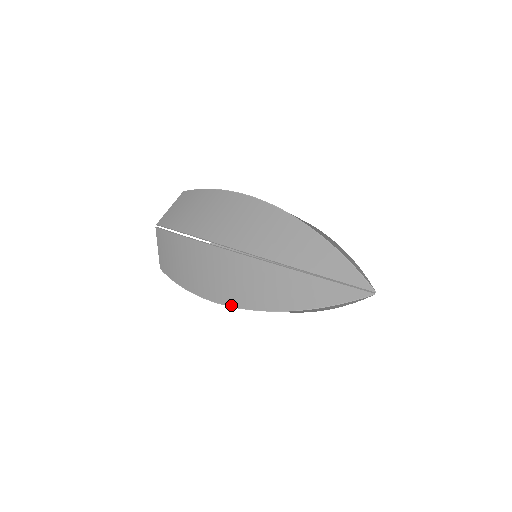
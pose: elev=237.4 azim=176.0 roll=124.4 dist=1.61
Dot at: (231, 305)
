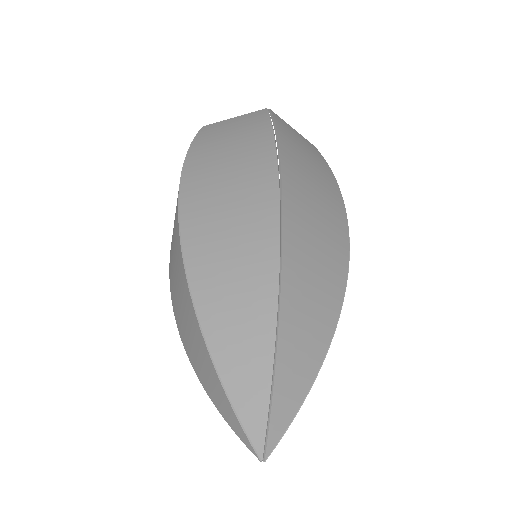
Dot at: occluded
